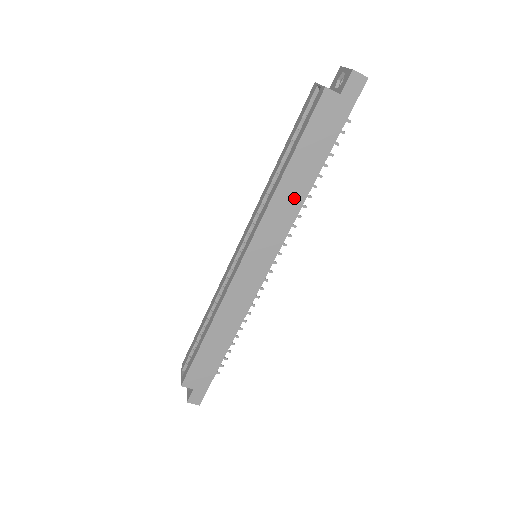
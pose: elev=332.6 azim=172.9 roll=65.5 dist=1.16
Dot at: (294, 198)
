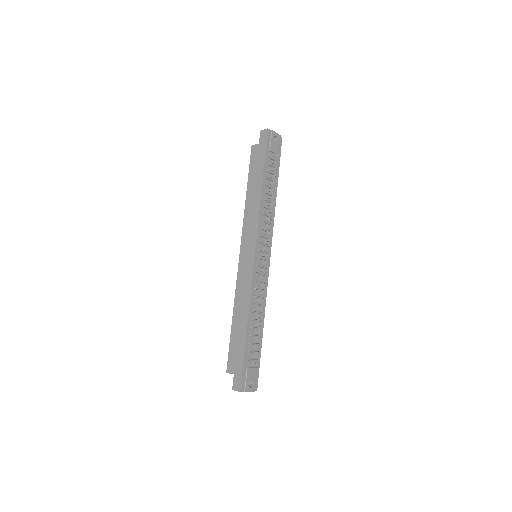
Dot at: (255, 204)
